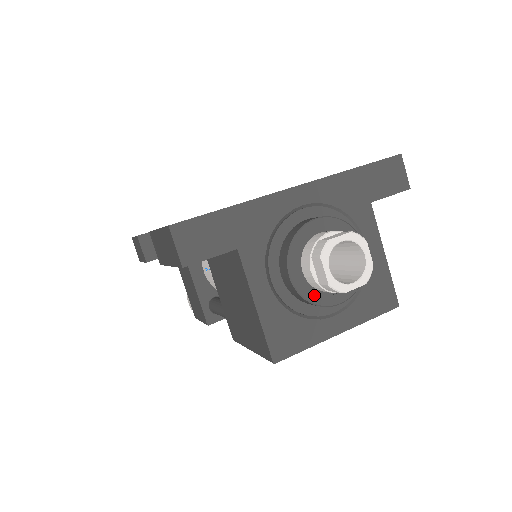
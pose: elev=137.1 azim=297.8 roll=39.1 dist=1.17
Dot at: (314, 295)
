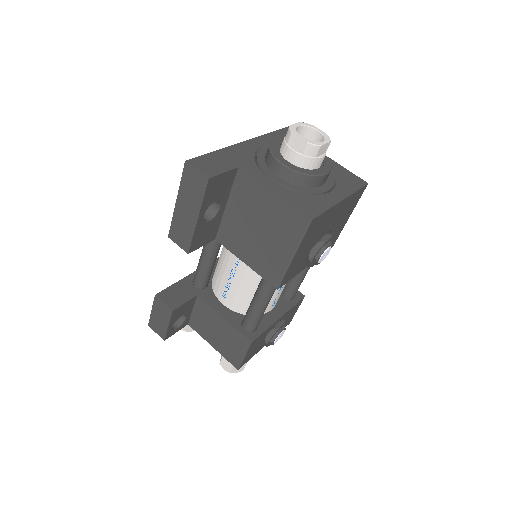
Dot at: (306, 171)
